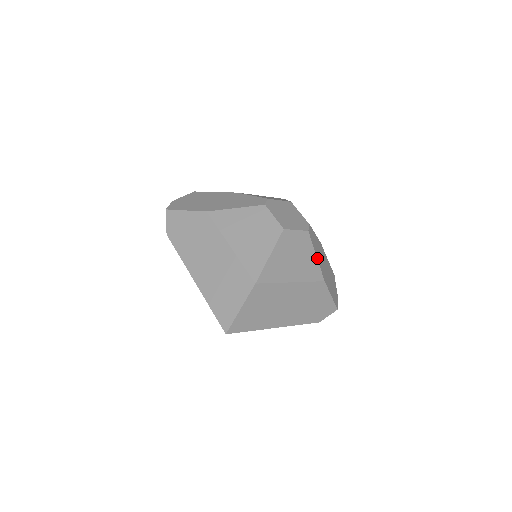
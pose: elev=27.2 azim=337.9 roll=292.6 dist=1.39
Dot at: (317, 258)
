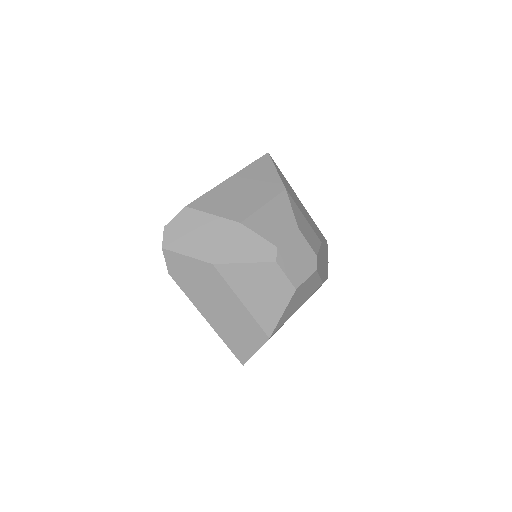
Dot at: (320, 277)
